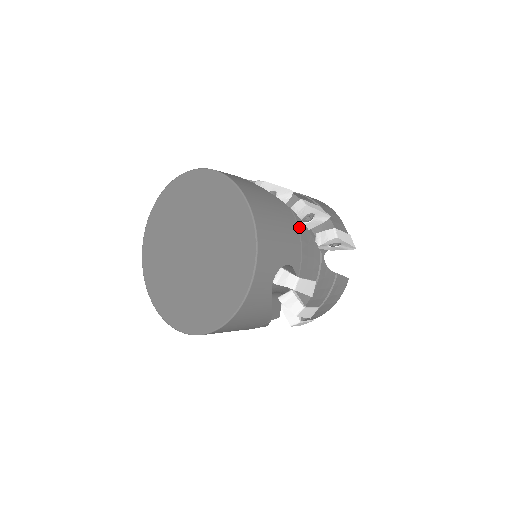
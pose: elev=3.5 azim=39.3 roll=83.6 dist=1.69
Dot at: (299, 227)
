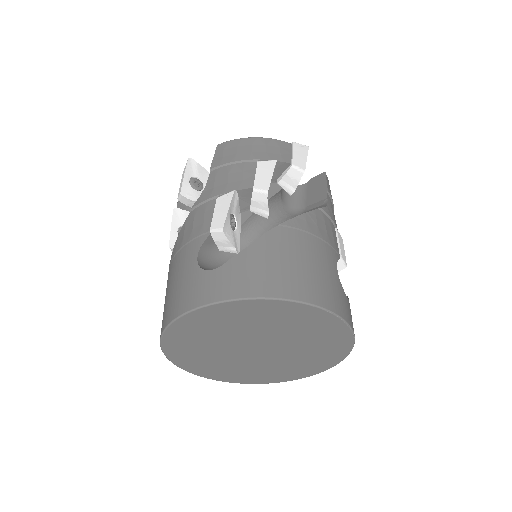
Dot at: (303, 229)
